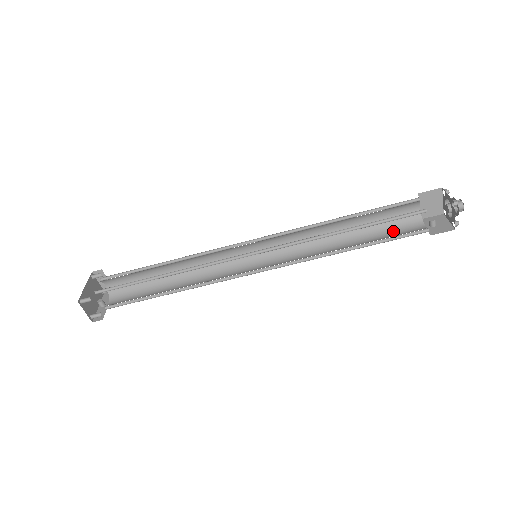
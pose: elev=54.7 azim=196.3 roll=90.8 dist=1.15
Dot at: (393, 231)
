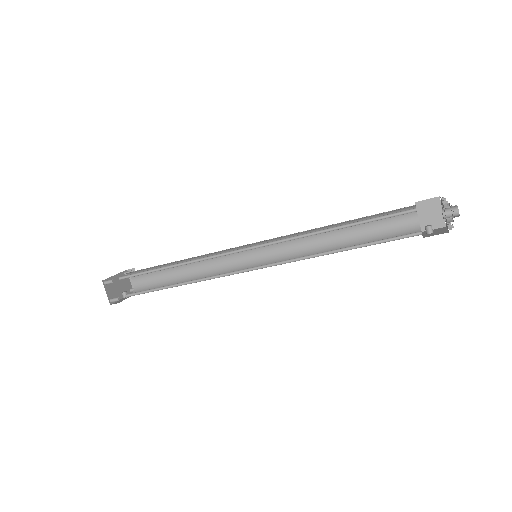
Dot at: occluded
